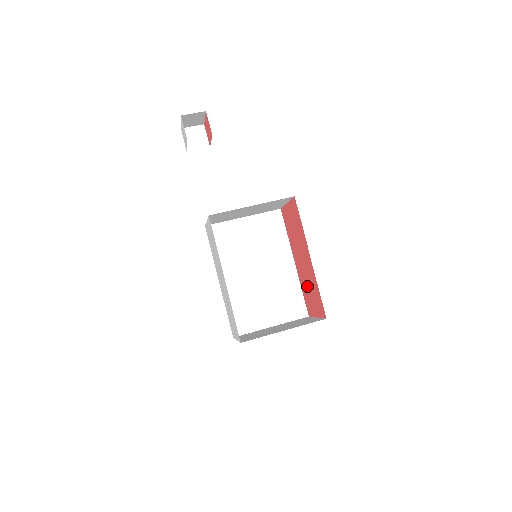
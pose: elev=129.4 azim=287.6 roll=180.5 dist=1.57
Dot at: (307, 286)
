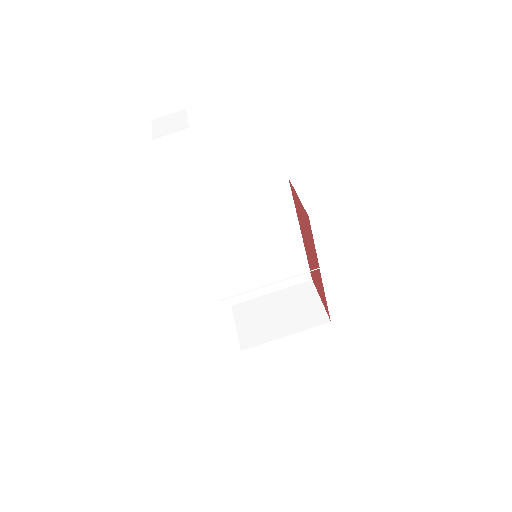
Dot at: (313, 271)
